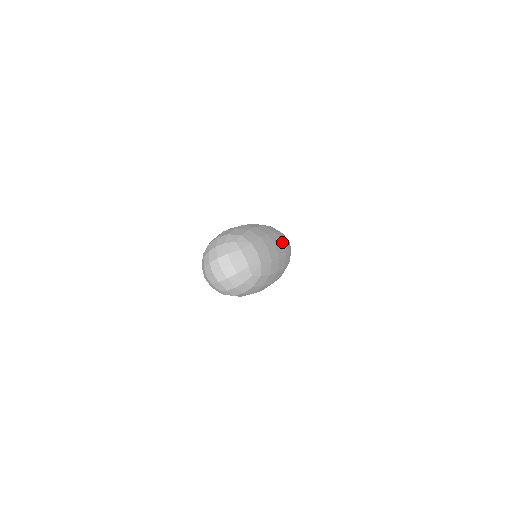
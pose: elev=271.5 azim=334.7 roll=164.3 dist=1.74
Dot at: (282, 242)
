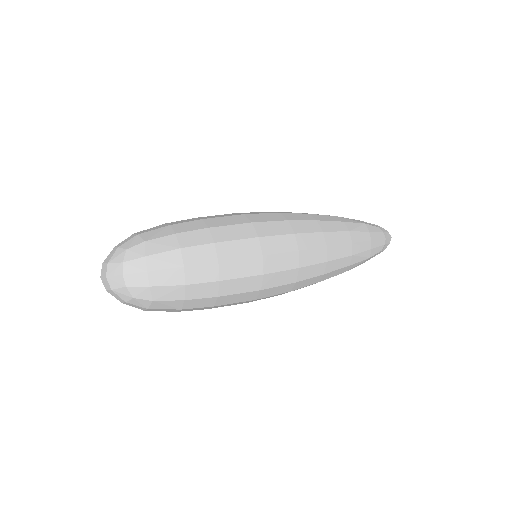
Dot at: (262, 254)
